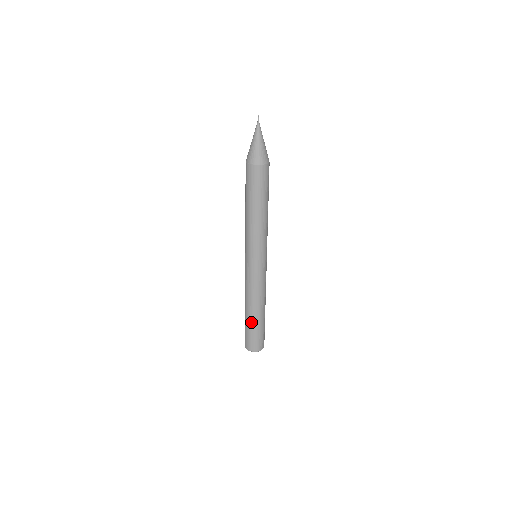
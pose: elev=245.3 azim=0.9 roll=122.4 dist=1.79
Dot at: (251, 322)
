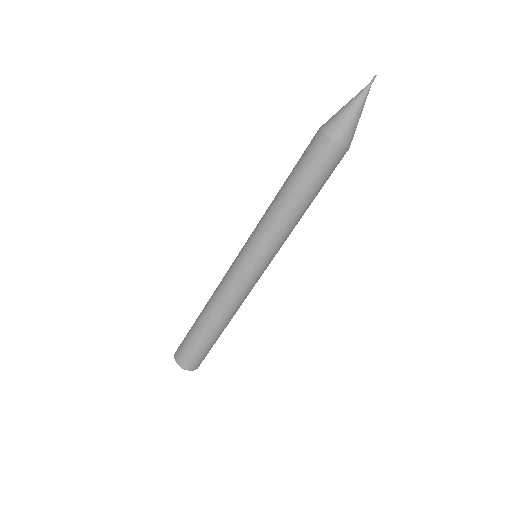
Dot at: (201, 333)
